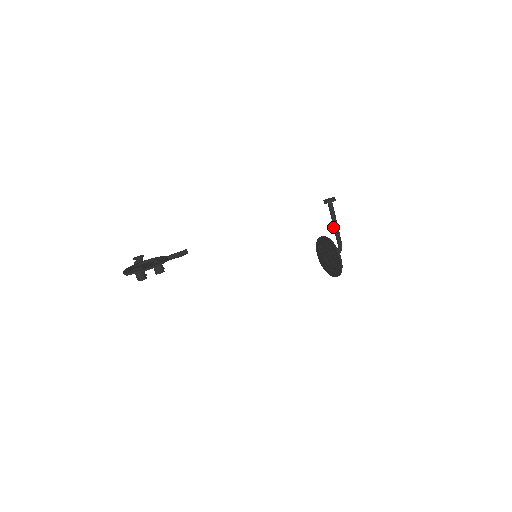
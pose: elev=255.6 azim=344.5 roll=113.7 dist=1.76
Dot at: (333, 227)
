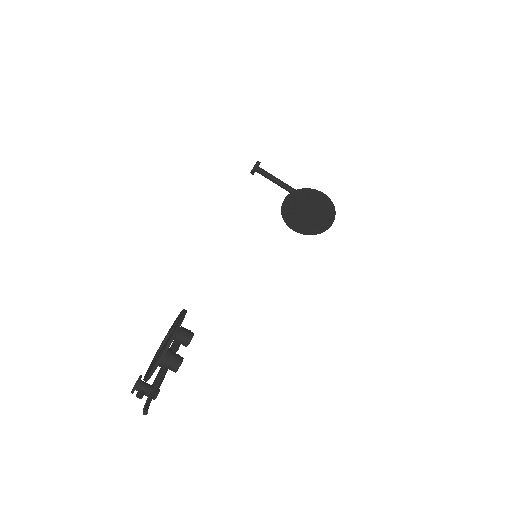
Dot at: occluded
